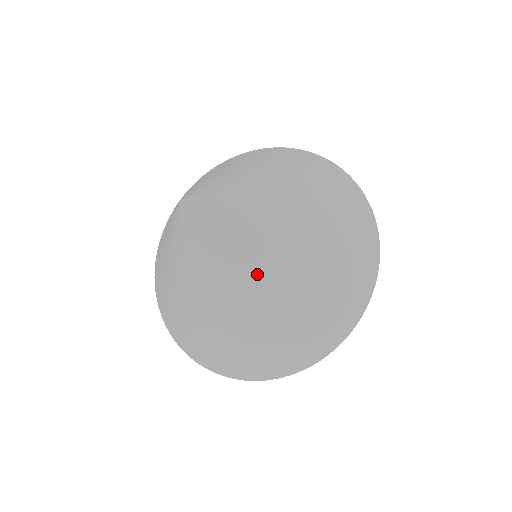
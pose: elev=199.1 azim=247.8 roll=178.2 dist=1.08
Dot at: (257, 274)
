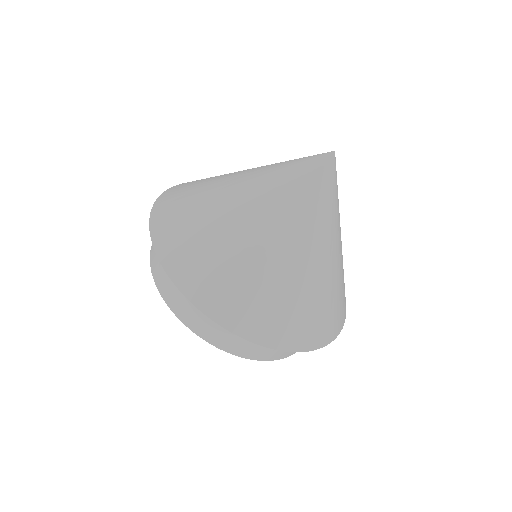
Dot at: (332, 241)
